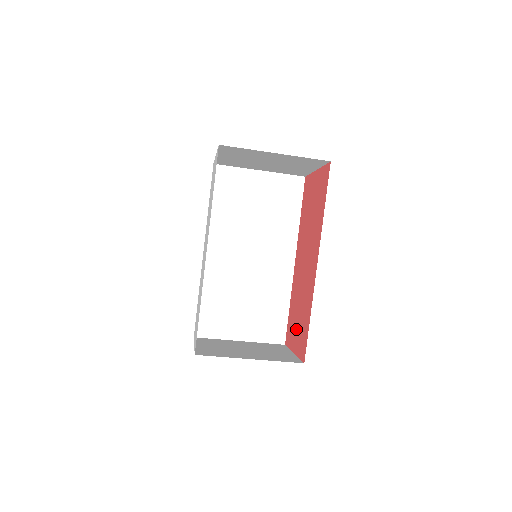
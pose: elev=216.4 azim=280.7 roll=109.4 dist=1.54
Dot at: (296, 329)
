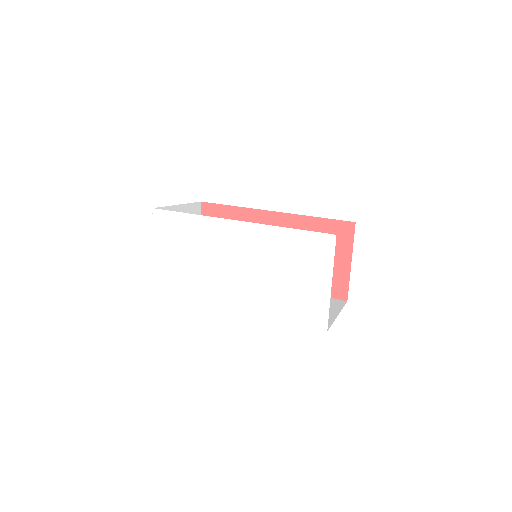
Dot at: occluded
